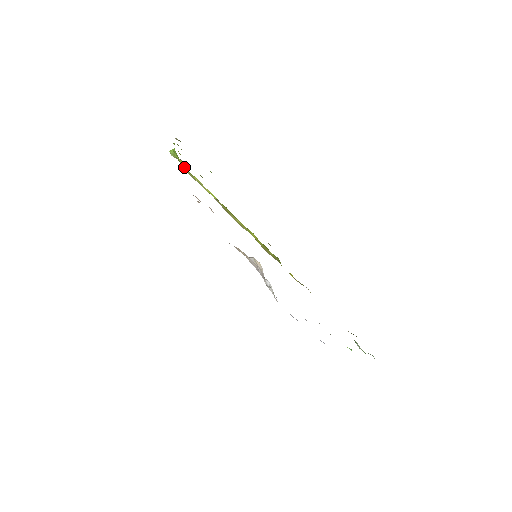
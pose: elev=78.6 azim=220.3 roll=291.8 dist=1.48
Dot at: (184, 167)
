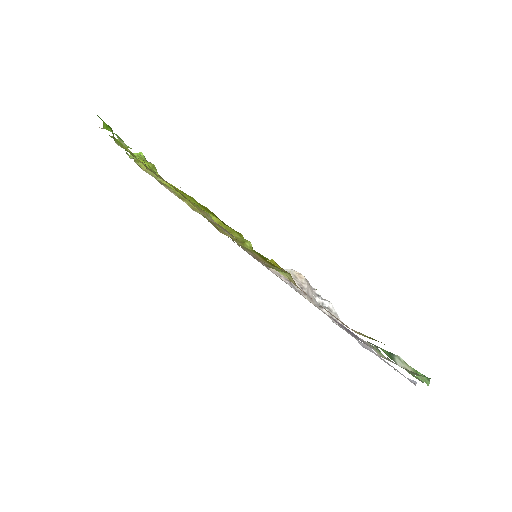
Dot at: (141, 165)
